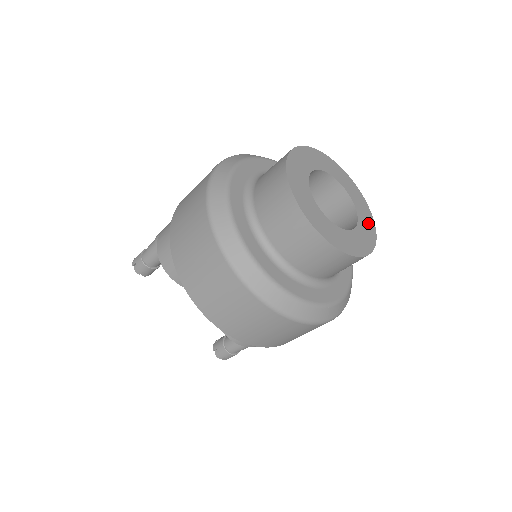
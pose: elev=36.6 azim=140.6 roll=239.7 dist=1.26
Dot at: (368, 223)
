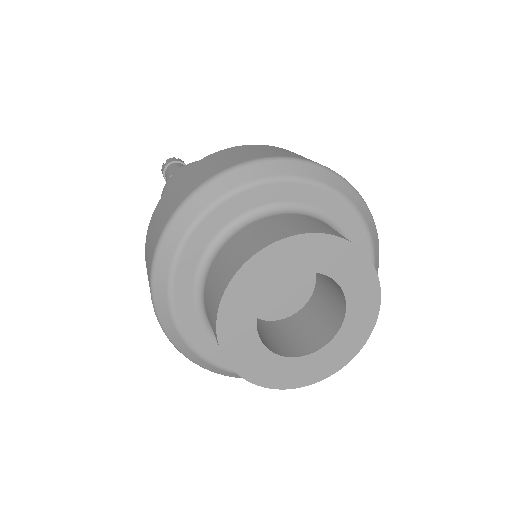
Dot at: (362, 323)
